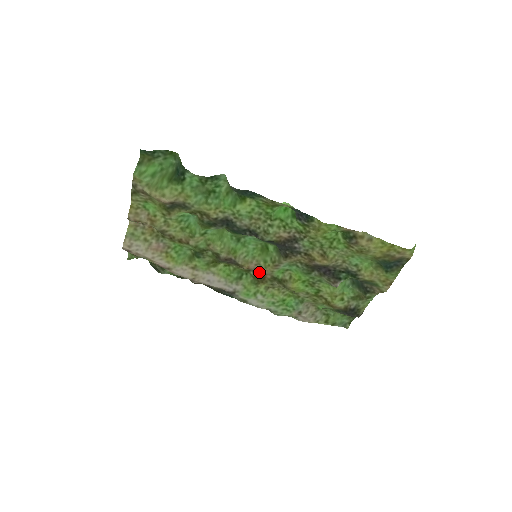
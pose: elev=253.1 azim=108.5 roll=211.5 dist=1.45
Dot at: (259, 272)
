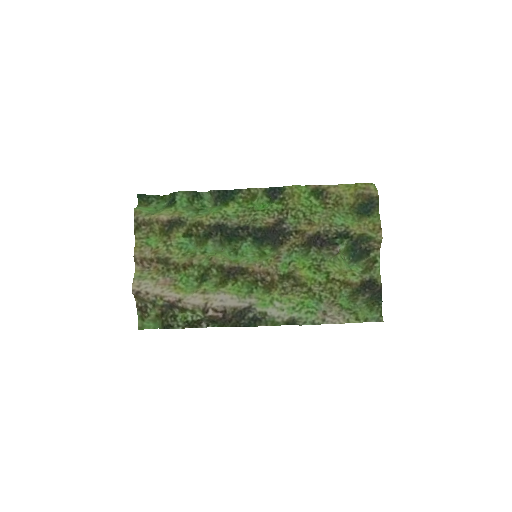
Dot at: (266, 275)
